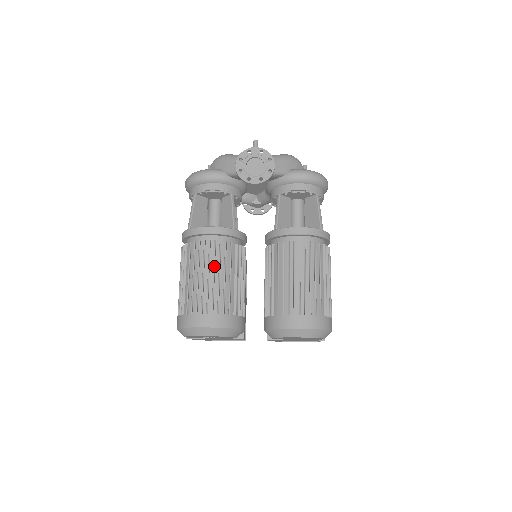
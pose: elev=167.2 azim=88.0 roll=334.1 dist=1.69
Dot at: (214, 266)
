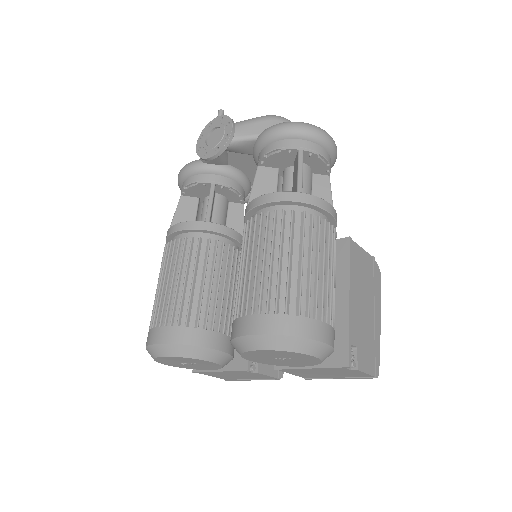
Dot at: (174, 268)
